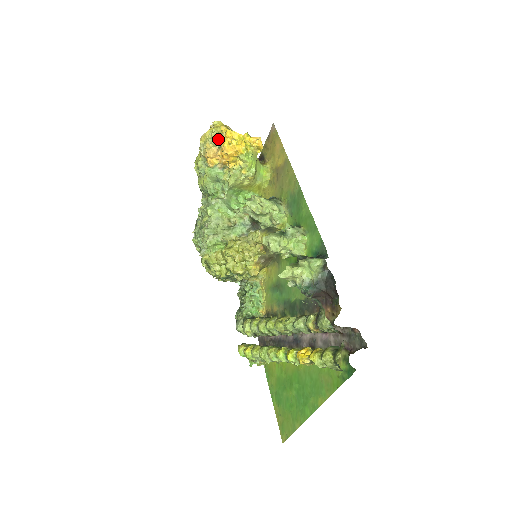
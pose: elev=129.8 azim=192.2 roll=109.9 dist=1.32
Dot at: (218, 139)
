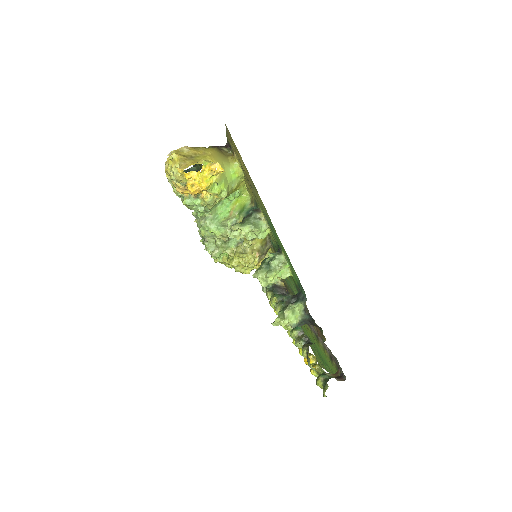
Dot at: (180, 180)
